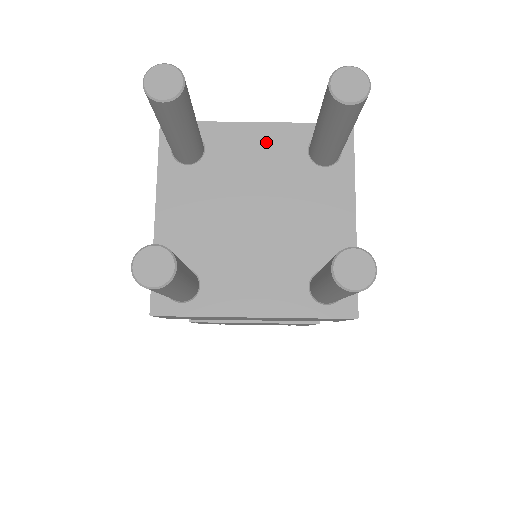
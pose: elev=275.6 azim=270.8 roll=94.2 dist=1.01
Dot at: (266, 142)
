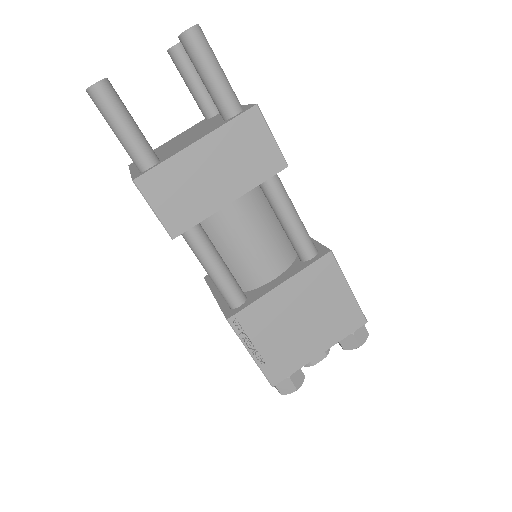
Dot at: (184, 133)
